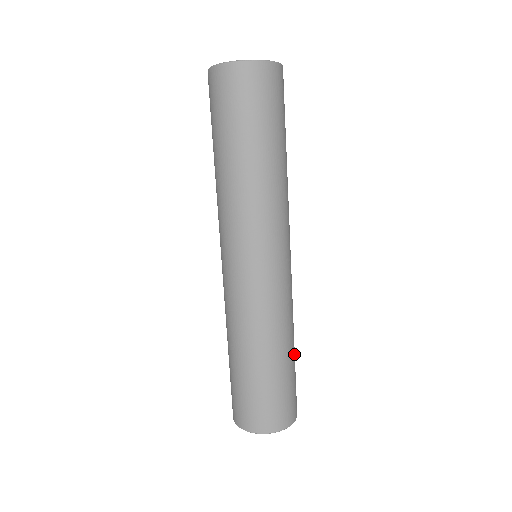
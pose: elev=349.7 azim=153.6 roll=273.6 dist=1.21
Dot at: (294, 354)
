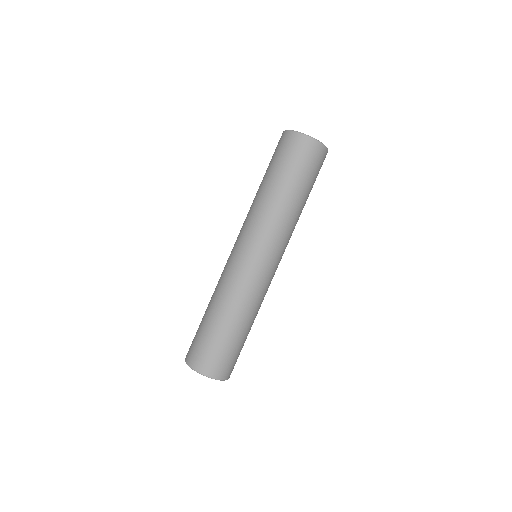
Dot at: occluded
